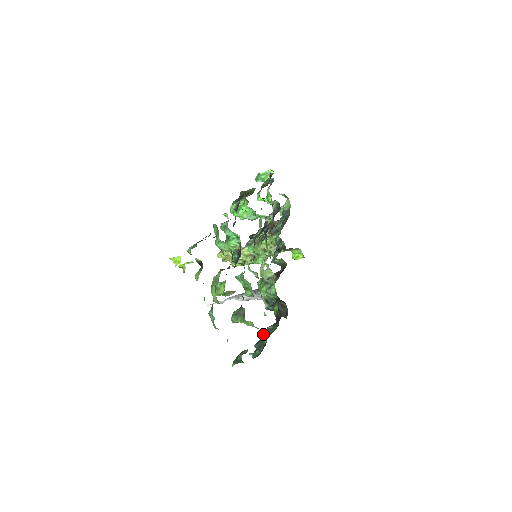
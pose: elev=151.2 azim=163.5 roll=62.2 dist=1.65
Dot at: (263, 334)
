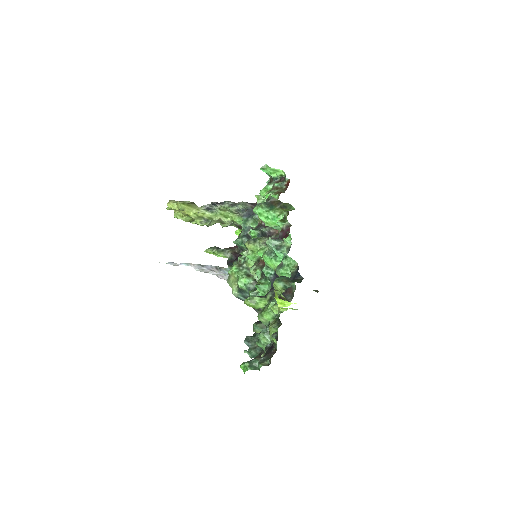
Dot at: occluded
